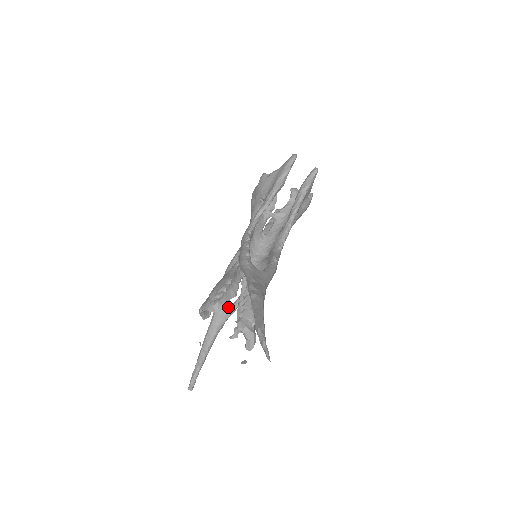
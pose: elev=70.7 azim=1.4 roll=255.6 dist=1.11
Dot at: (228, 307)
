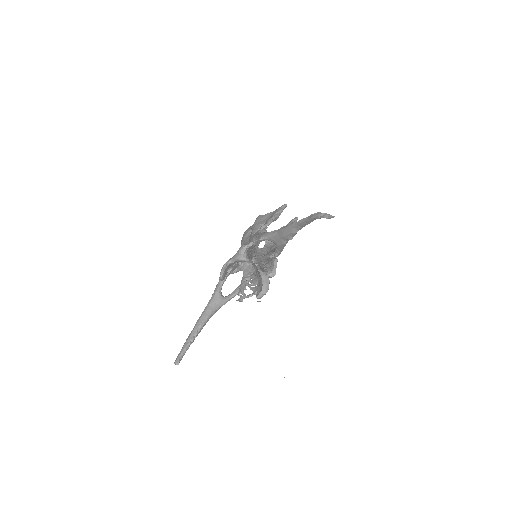
Dot at: (223, 296)
